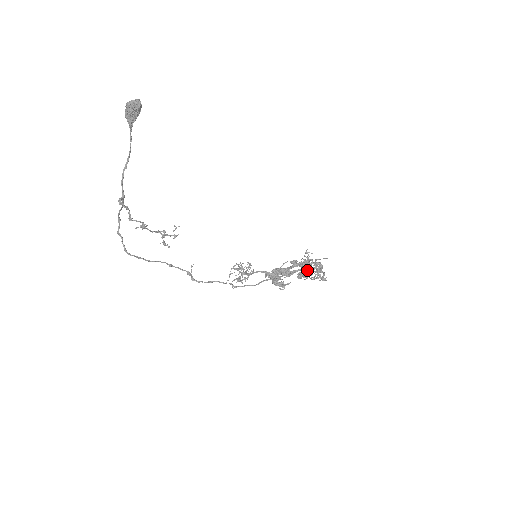
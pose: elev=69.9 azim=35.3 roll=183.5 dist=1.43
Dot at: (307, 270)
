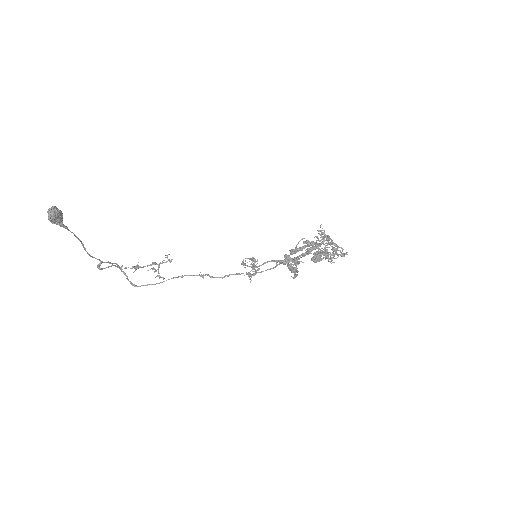
Dot at: (314, 259)
